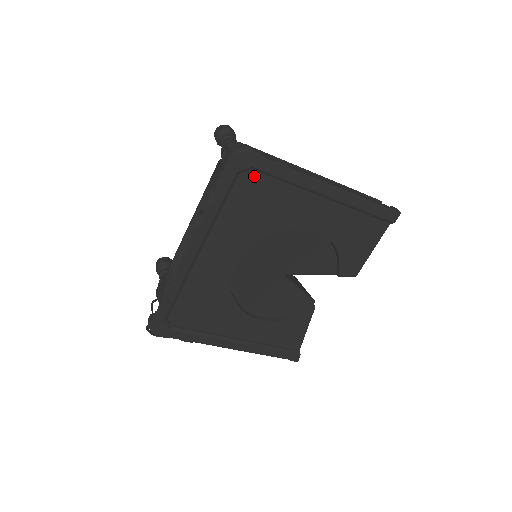
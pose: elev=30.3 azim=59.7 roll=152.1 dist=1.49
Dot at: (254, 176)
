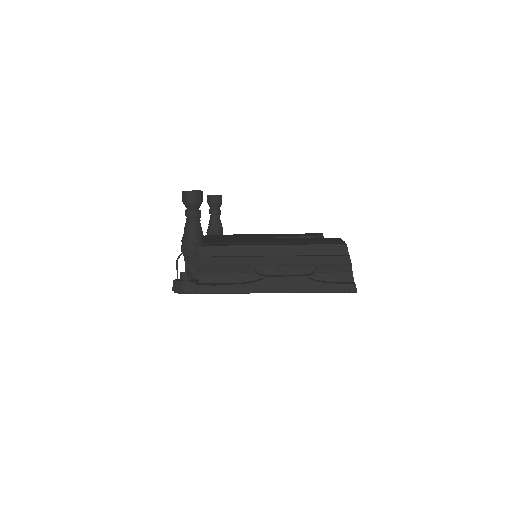
Dot at: occluded
